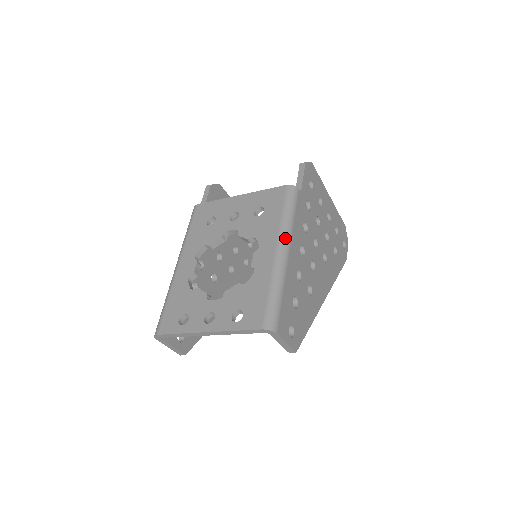
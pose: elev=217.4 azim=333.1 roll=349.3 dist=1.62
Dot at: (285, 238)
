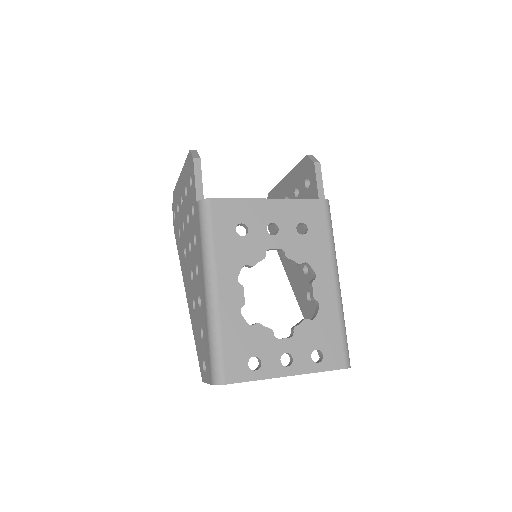
Dot at: (337, 266)
